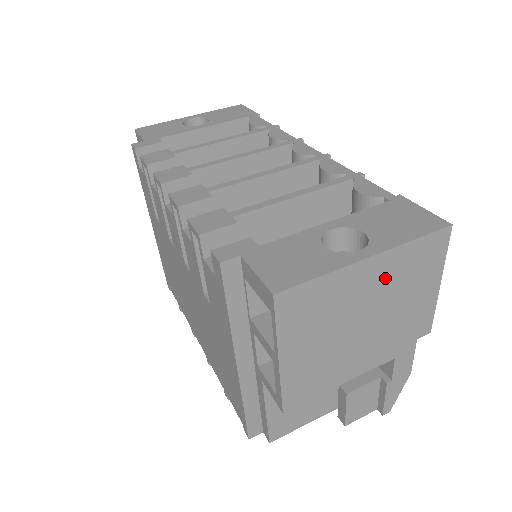
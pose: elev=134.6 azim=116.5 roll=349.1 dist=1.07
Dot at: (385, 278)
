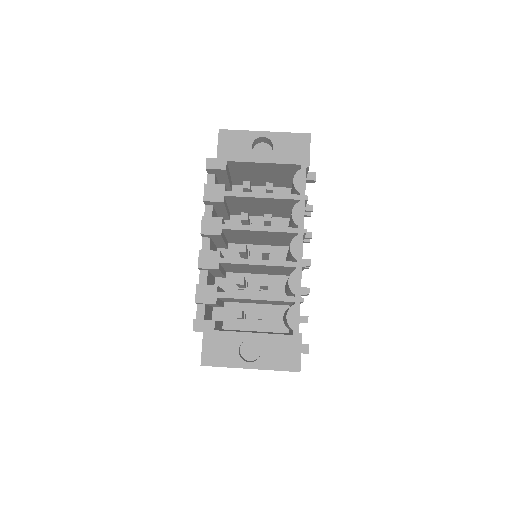
Dot at: occluded
